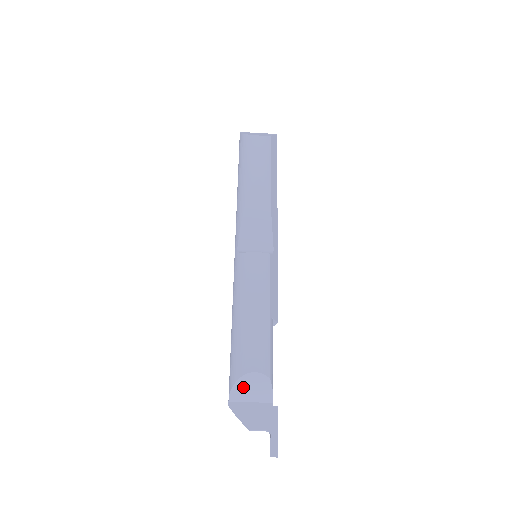
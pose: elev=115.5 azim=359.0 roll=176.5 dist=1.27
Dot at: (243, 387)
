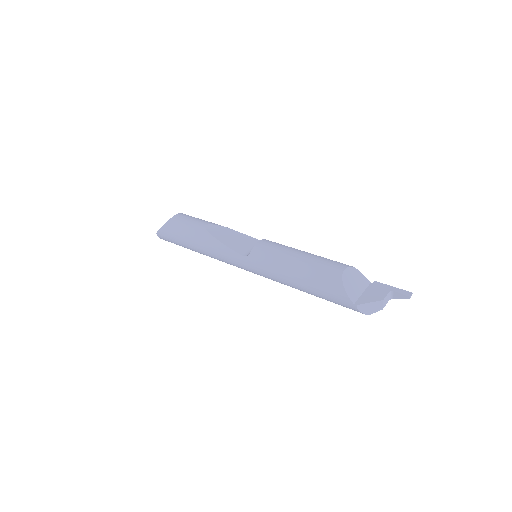
Dot at: (350, 286)
